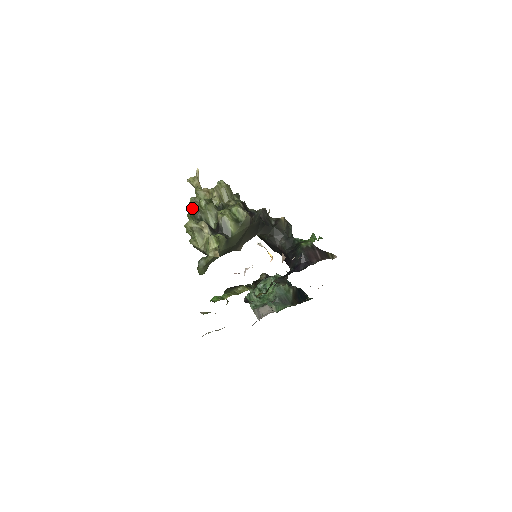
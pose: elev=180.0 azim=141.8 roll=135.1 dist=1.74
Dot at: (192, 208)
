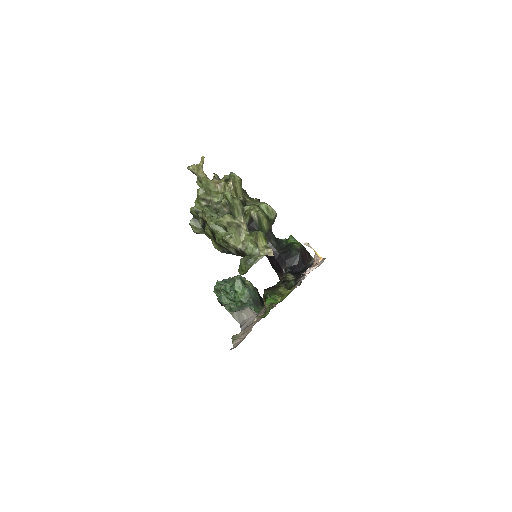
Dot at: (200, 200)
